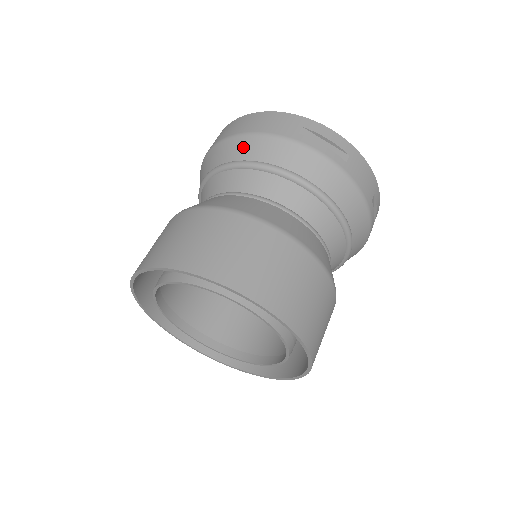
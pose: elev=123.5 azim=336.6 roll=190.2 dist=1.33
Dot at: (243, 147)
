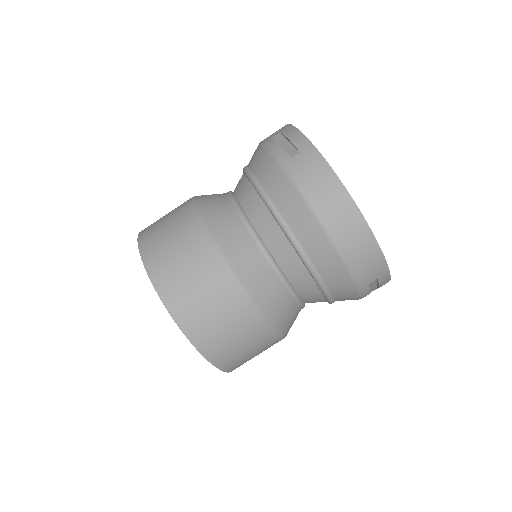
Dot at: (328, 263)
